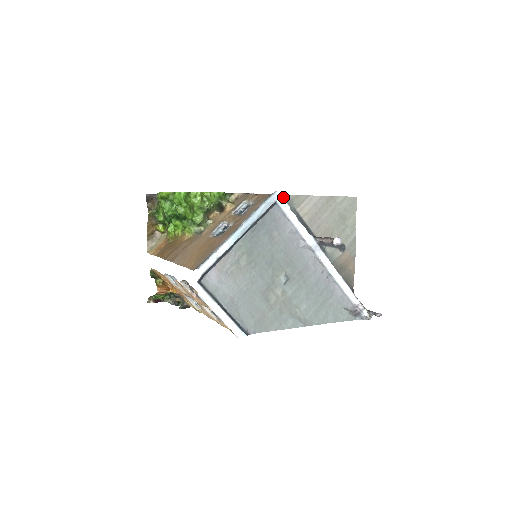
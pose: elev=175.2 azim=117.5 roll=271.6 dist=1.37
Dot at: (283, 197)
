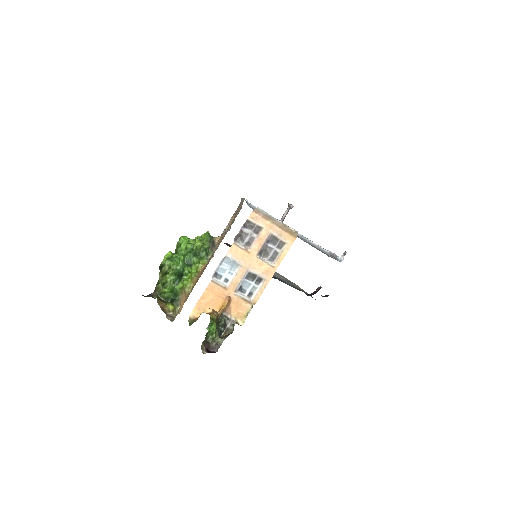
Dot at: occluded
